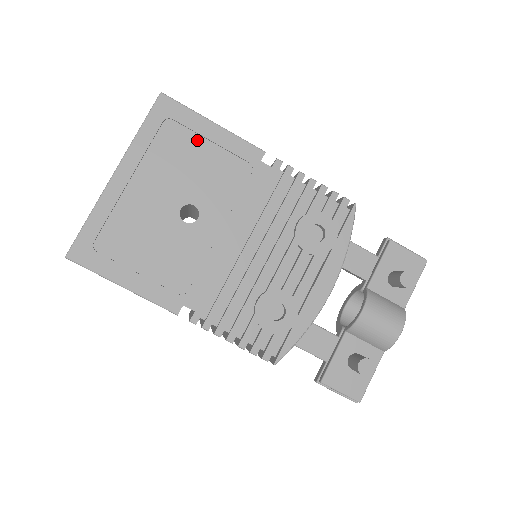
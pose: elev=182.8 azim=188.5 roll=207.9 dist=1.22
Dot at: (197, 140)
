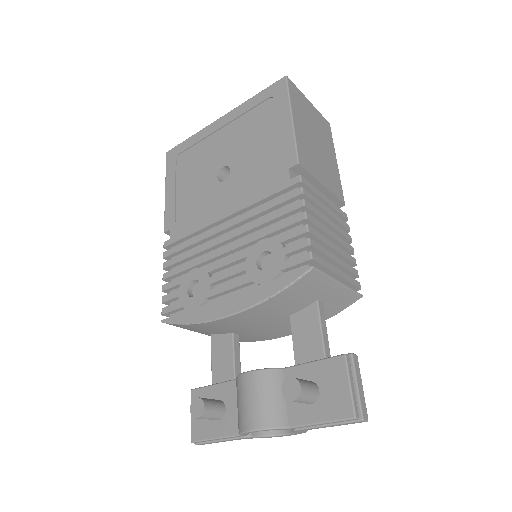
Dot at: (273, 124)
